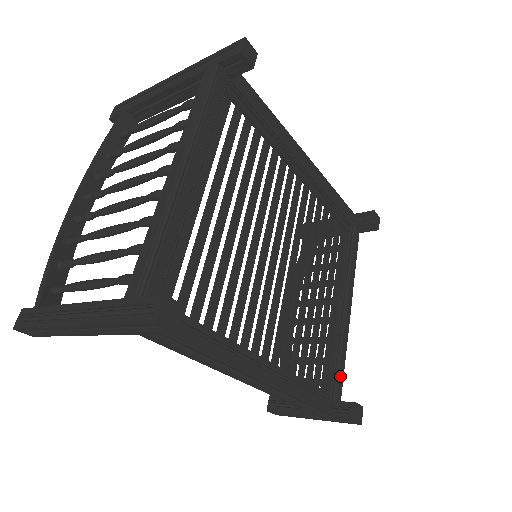
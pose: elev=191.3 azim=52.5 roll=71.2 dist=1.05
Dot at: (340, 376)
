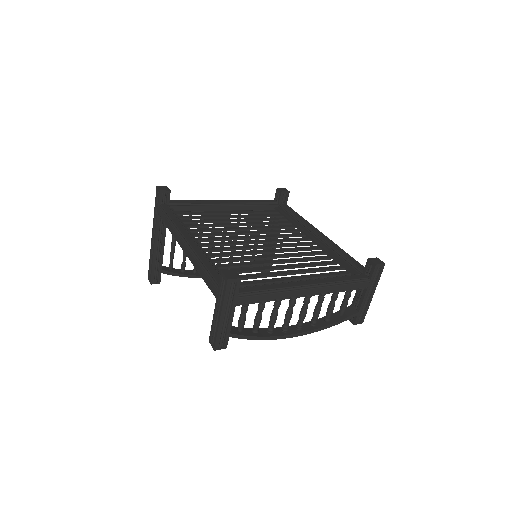
Dot at: (254, 288)
